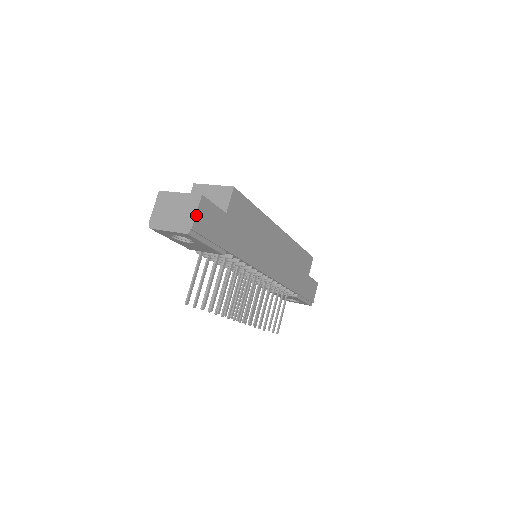
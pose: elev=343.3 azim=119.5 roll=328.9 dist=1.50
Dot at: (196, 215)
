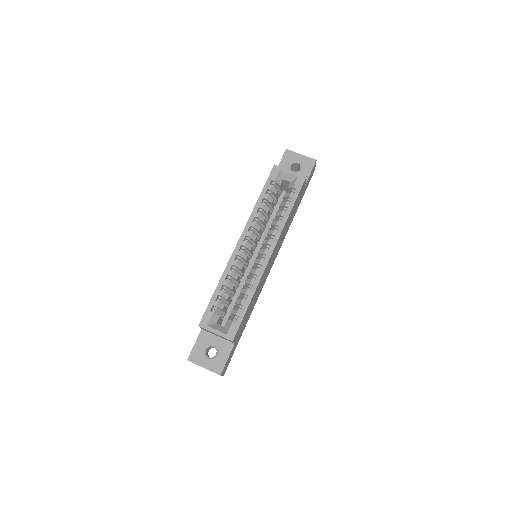
Dot at: occluded
